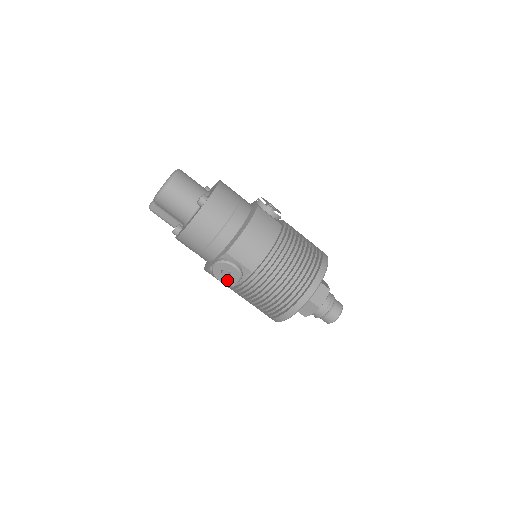
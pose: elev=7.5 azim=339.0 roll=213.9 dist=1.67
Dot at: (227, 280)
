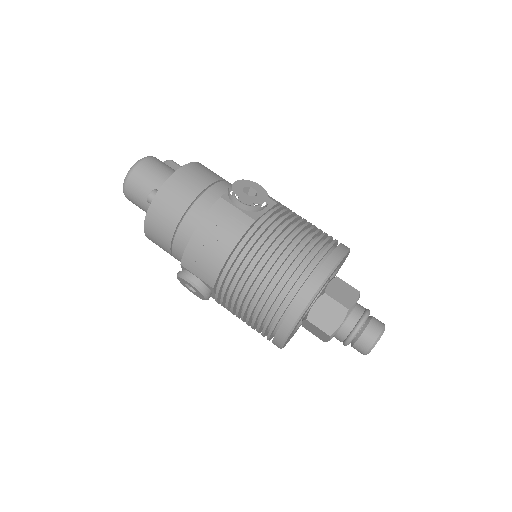
Dot at: (198, 295)
